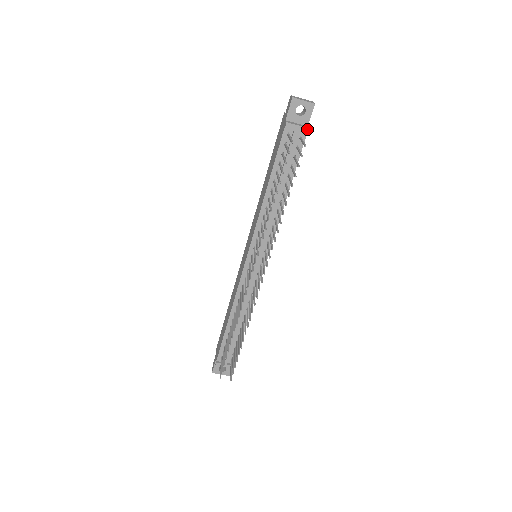
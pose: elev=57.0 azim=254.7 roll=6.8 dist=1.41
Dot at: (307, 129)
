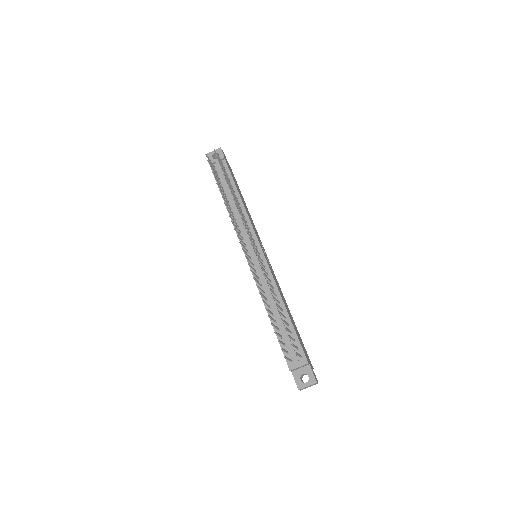
Dot at: (222, 157)
